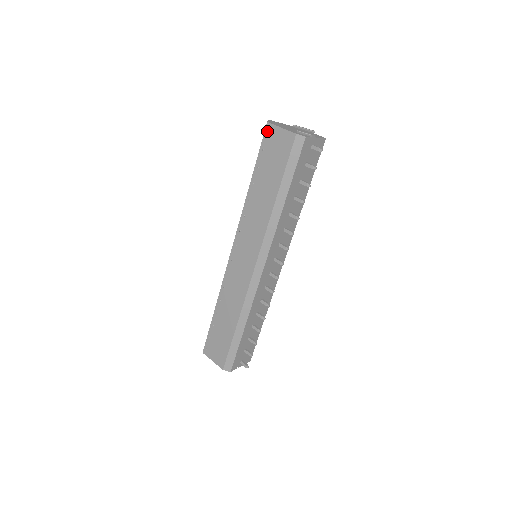
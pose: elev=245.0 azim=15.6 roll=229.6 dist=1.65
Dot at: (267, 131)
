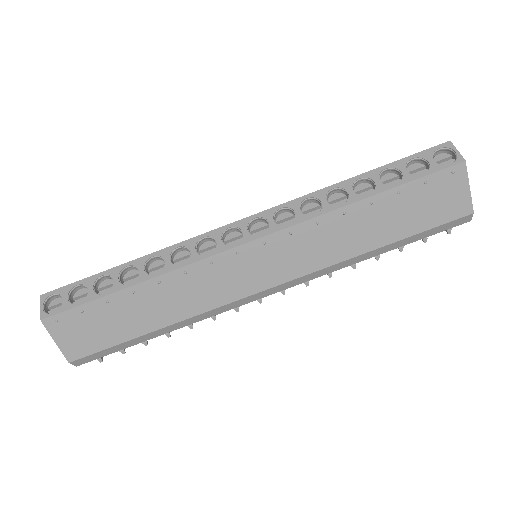
Dot at: (454, 170)
